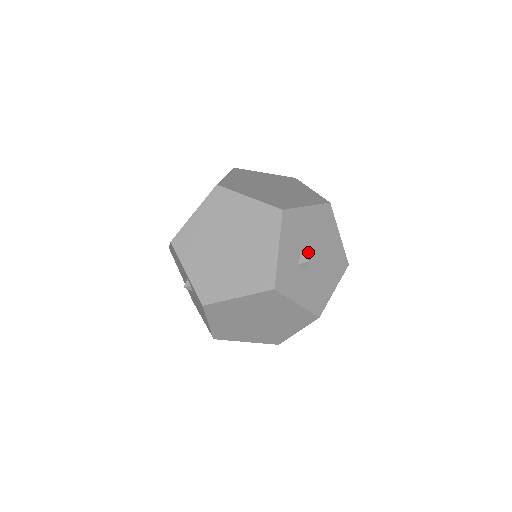
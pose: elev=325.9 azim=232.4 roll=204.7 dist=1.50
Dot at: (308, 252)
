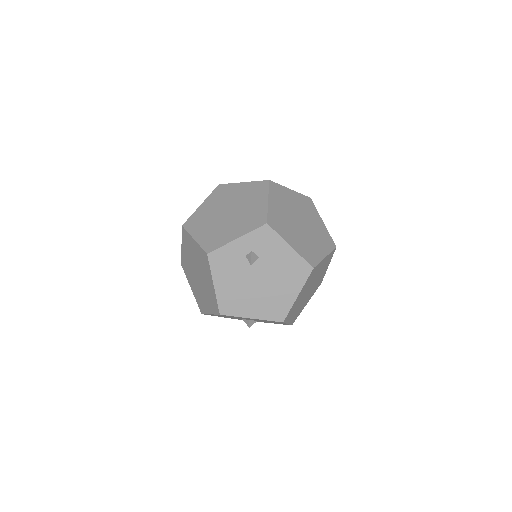
Dot at: occluded
